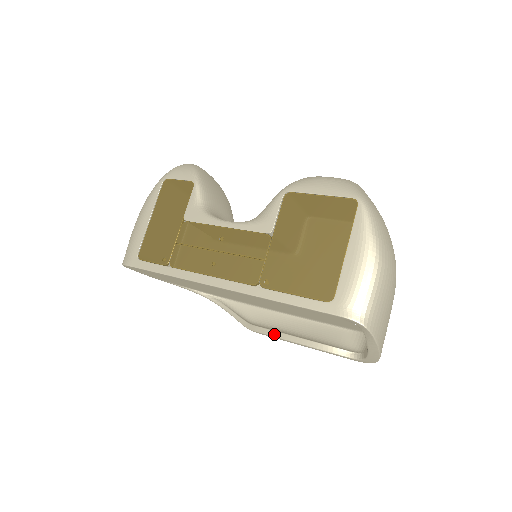
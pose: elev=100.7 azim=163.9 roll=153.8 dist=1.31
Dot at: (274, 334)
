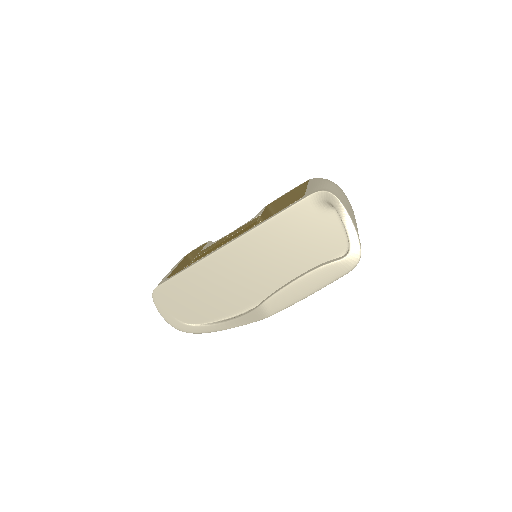
Dot at: (280, 289)
